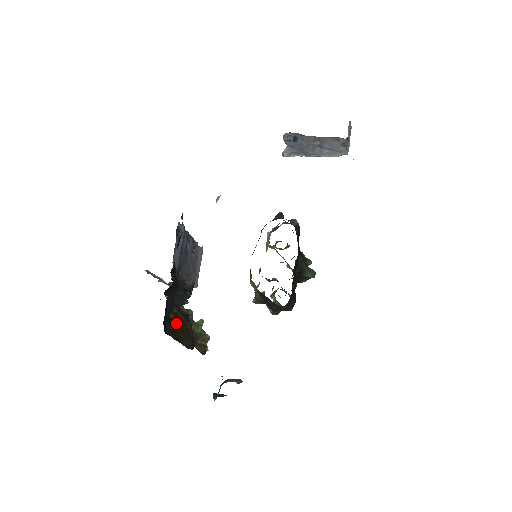
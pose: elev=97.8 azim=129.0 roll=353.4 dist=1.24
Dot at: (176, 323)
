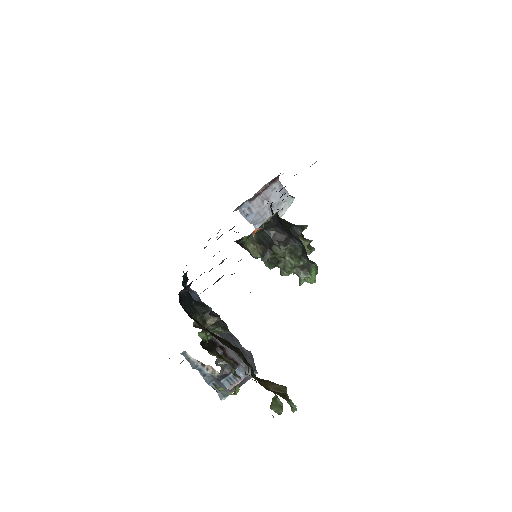
Dot at: occluded
